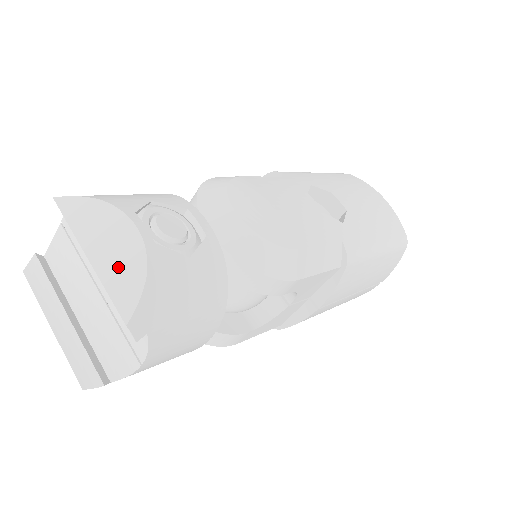
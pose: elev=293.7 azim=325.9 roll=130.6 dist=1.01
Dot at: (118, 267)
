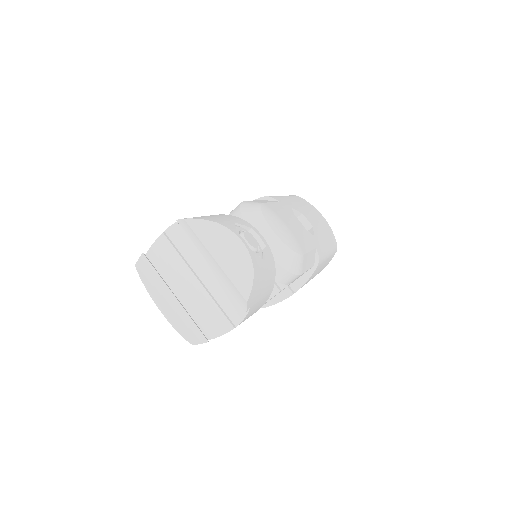
Dot at: (236, 266)
